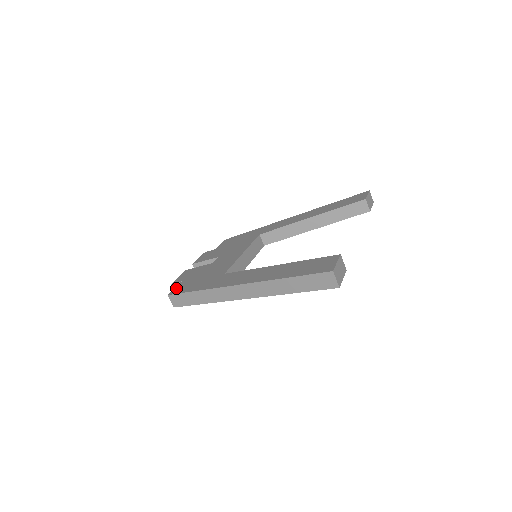
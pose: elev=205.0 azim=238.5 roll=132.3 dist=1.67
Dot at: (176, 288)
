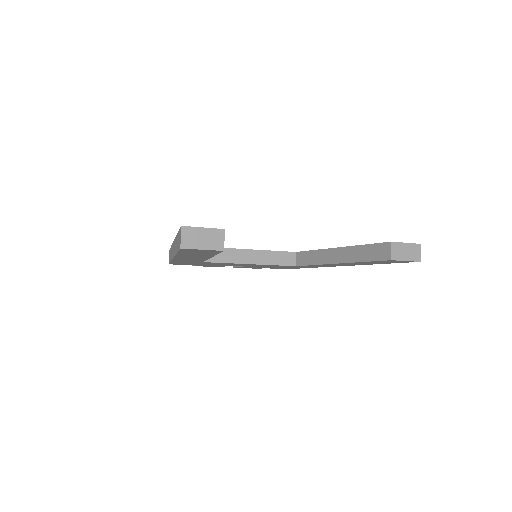
Dot at: occluded
